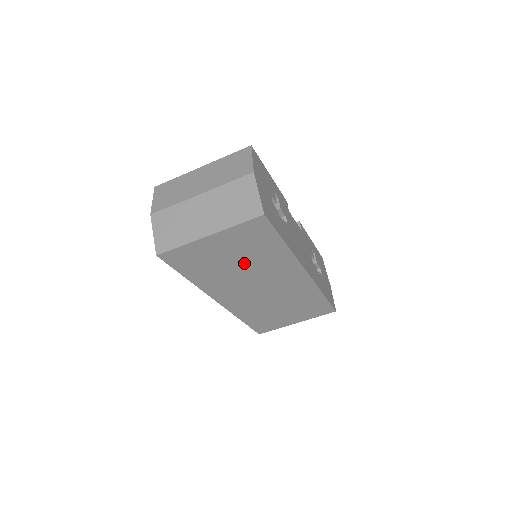
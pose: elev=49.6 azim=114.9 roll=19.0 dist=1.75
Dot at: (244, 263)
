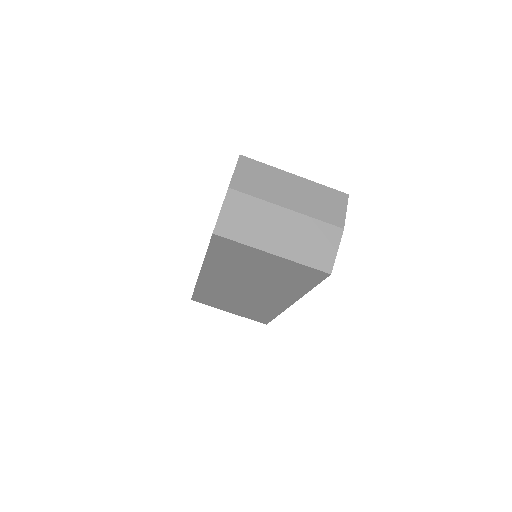
Dot at: (264, 276)
